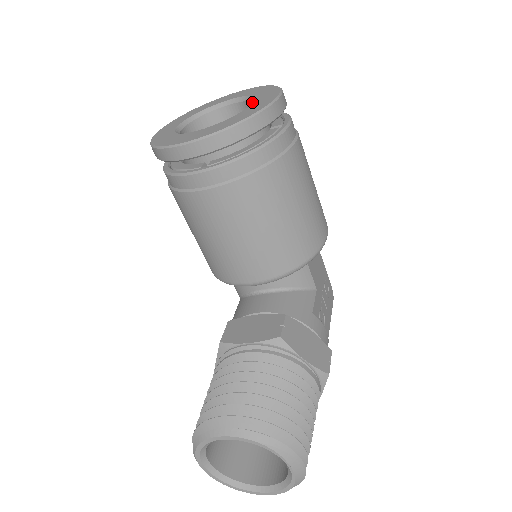
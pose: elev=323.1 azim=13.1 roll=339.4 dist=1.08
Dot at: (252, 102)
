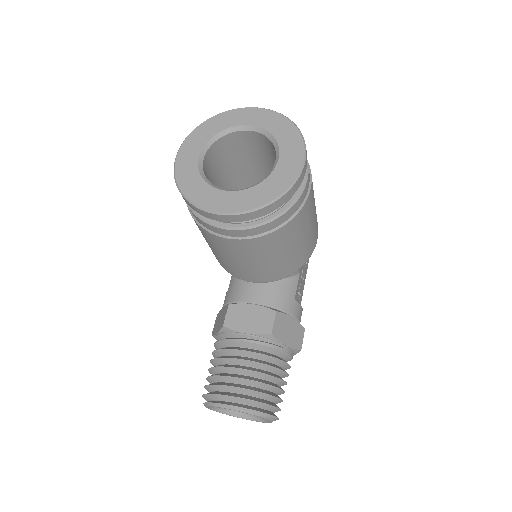
Dot at: (275, 148)
